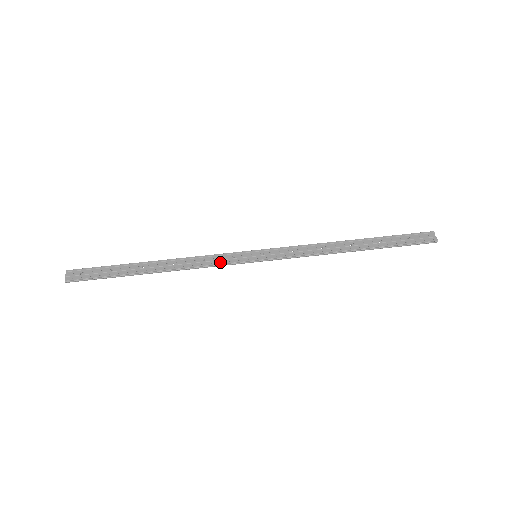
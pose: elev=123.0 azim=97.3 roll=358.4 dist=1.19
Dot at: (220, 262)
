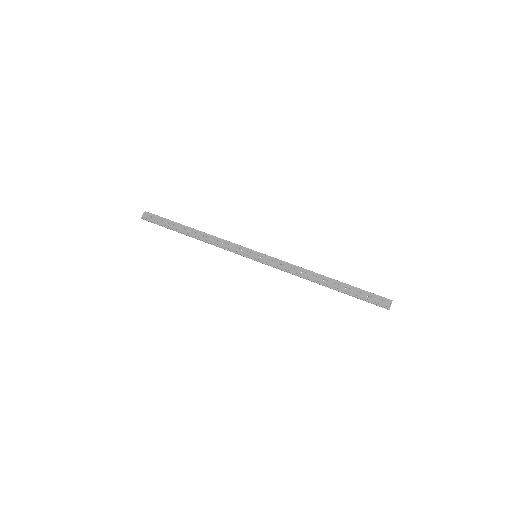
Dot at: (231, 249)
